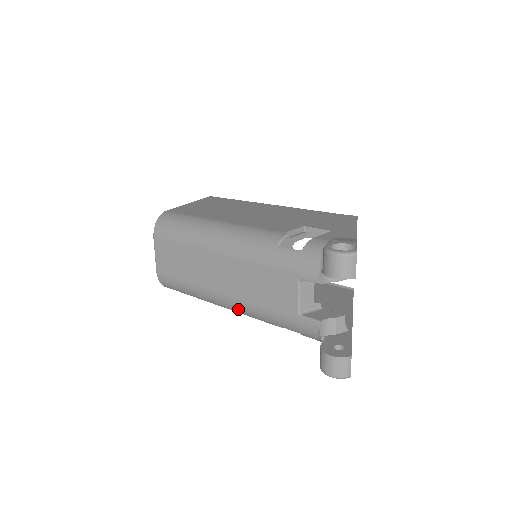
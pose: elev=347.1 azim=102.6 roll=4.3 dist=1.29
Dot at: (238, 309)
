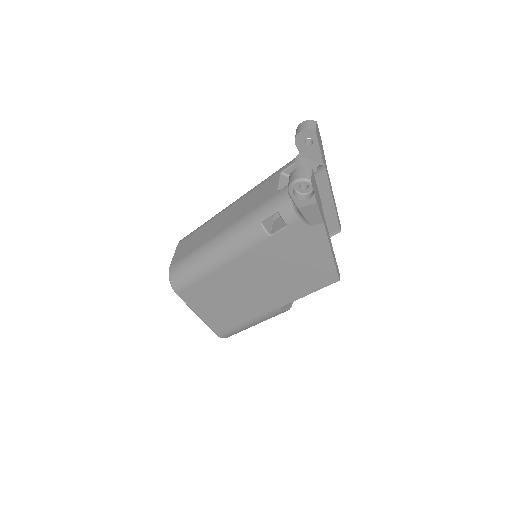
Dot at: (231, 235)
